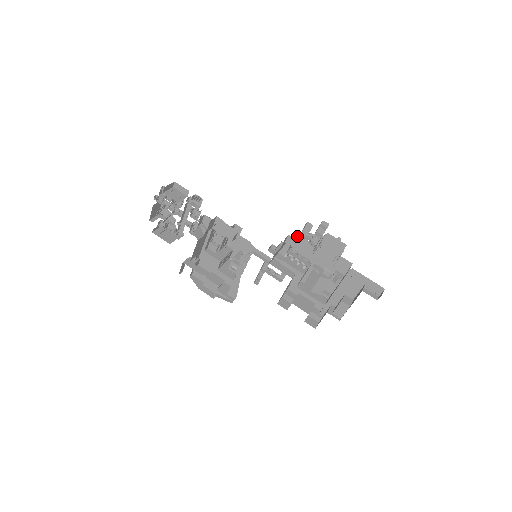
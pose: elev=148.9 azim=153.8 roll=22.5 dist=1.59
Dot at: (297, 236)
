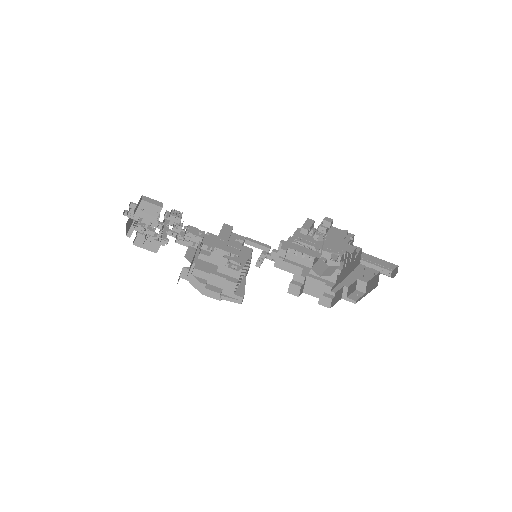
Dot at: (297, 229)
